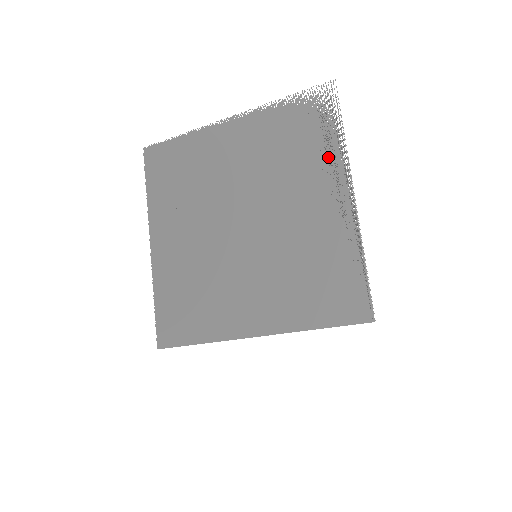
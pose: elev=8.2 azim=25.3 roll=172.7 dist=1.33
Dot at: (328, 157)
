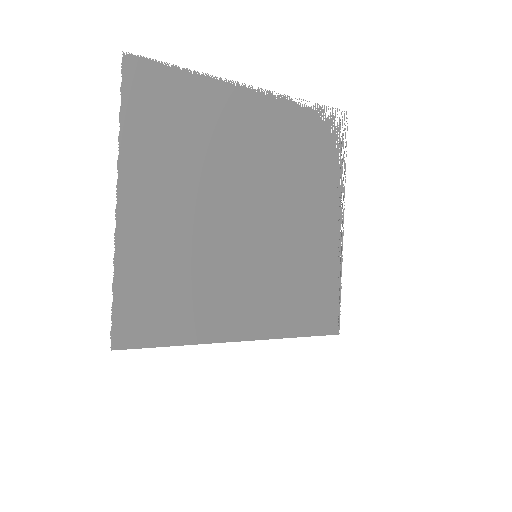
Dot at: (332, 181)
